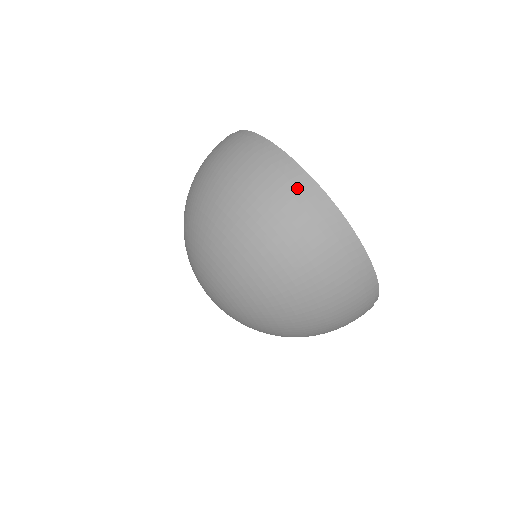
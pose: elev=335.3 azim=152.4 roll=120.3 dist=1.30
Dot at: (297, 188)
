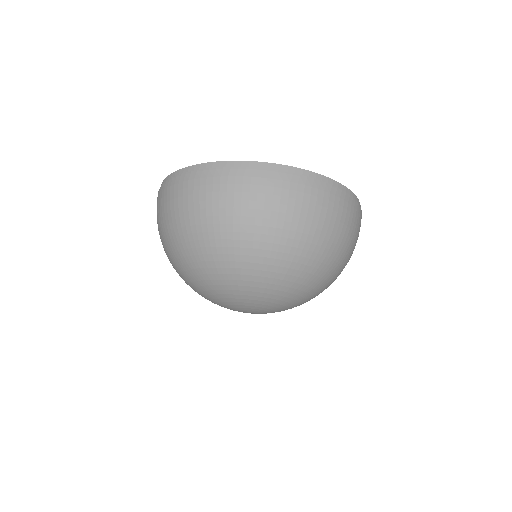
Dot at: (157, 200)
